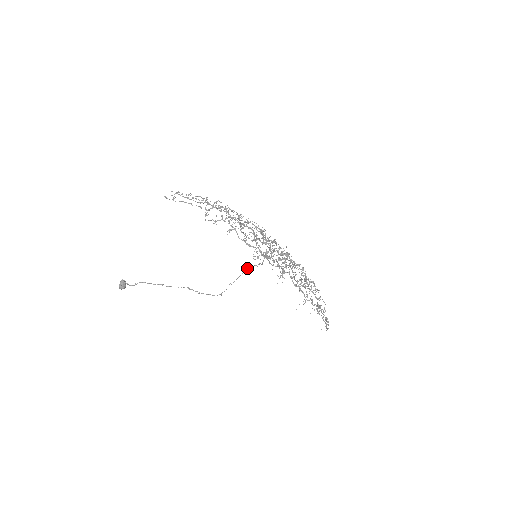
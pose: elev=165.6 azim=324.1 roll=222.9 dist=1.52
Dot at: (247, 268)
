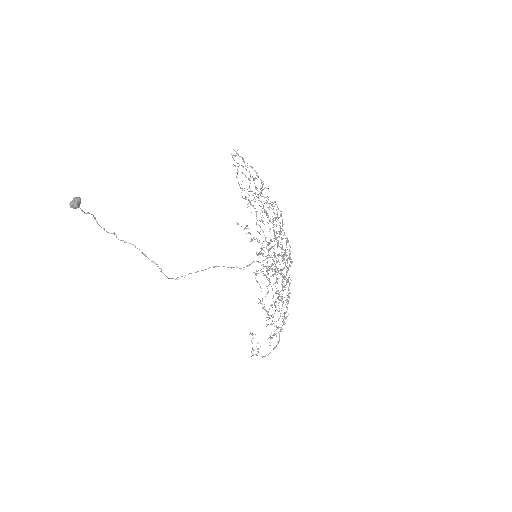
Dot at: (216, 266)
